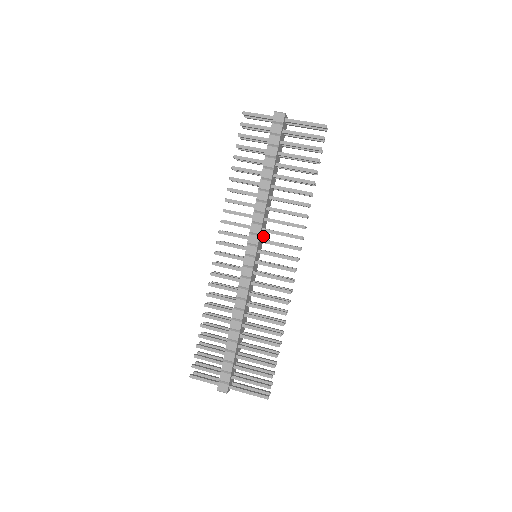
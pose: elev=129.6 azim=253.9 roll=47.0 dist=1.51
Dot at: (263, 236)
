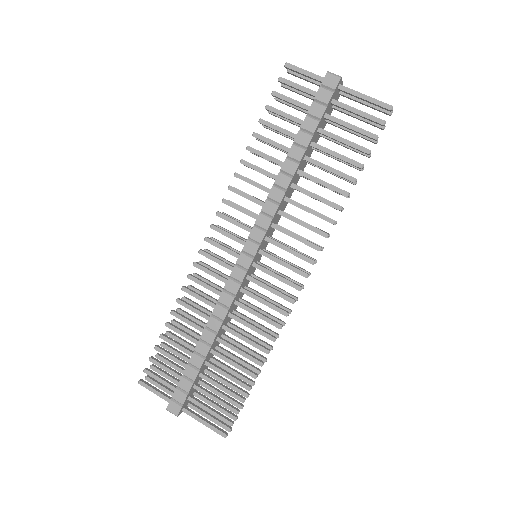
Dot at: (272, 232)
